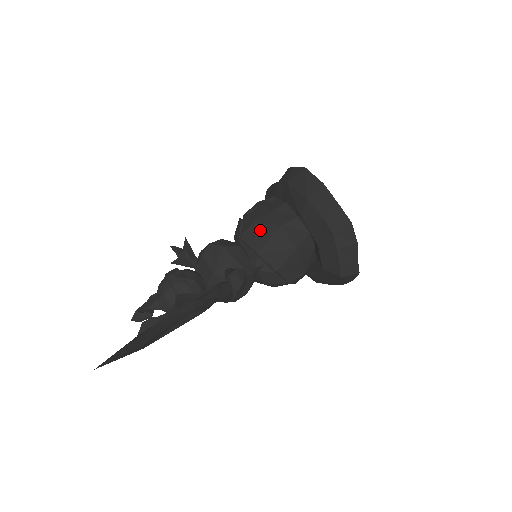
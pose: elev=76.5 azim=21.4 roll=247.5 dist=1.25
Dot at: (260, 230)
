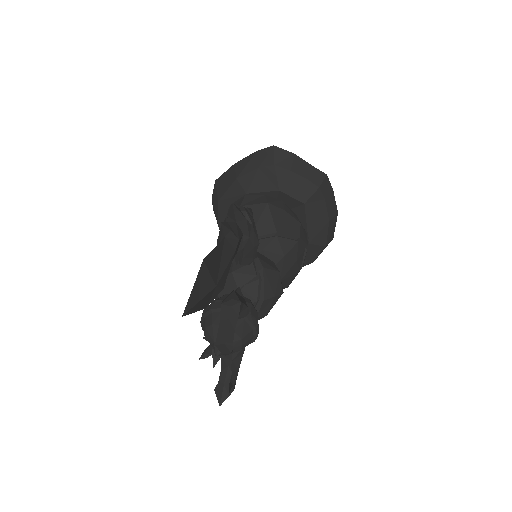
Dot at: occluded
